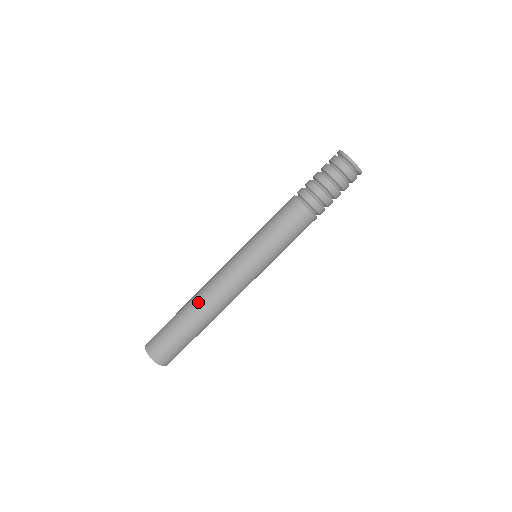
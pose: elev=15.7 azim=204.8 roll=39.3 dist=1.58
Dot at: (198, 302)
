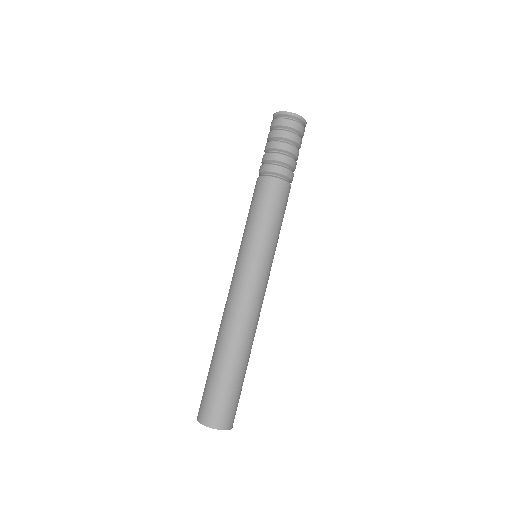
Dot at: (219, 332)
